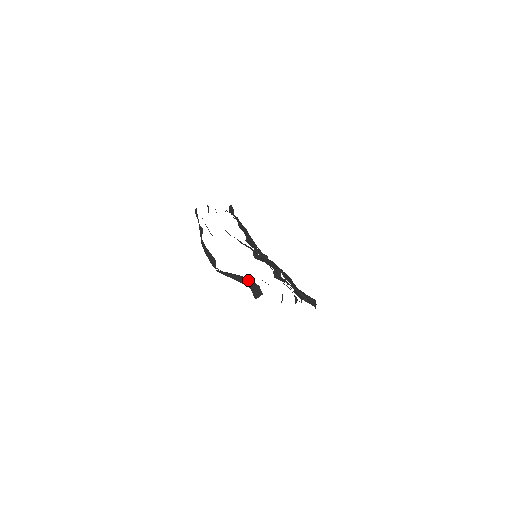
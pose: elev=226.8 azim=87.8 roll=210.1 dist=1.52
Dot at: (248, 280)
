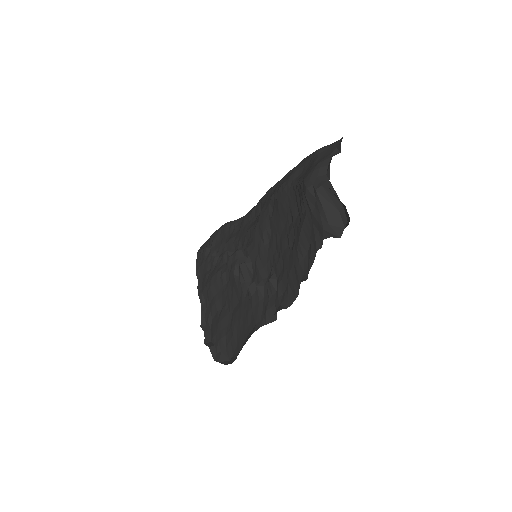
Dot at: (339, 217)
